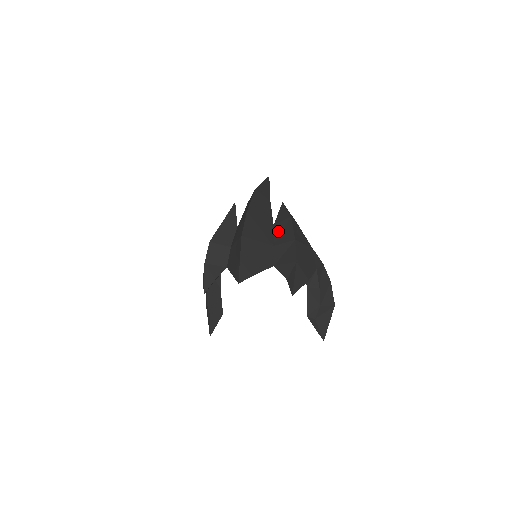
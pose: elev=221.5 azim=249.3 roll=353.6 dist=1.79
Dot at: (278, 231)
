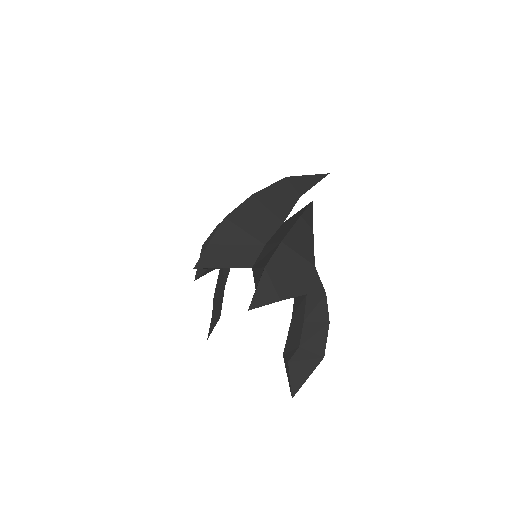
Dot at: (280, 230)
